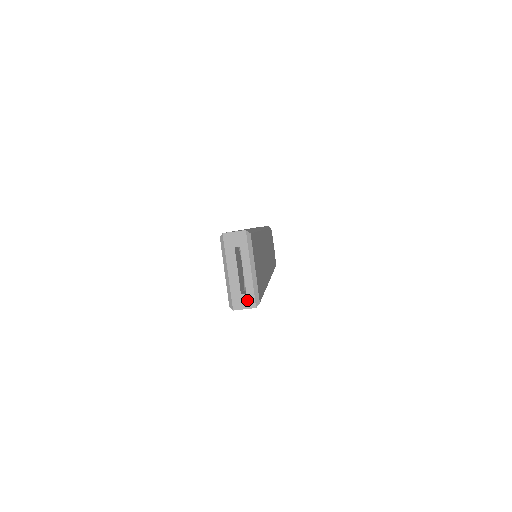
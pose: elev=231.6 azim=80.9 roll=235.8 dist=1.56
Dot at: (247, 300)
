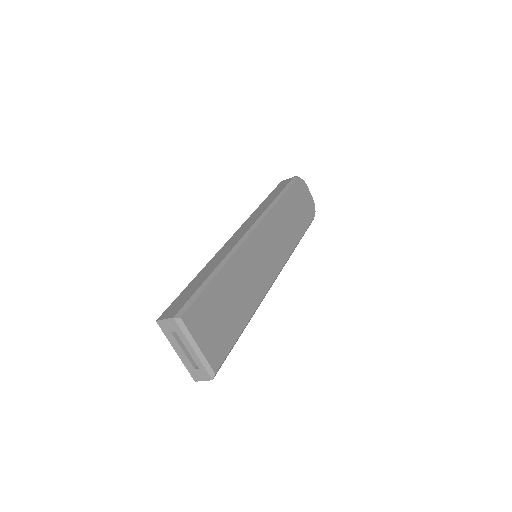
Dot at: (202, 374)
